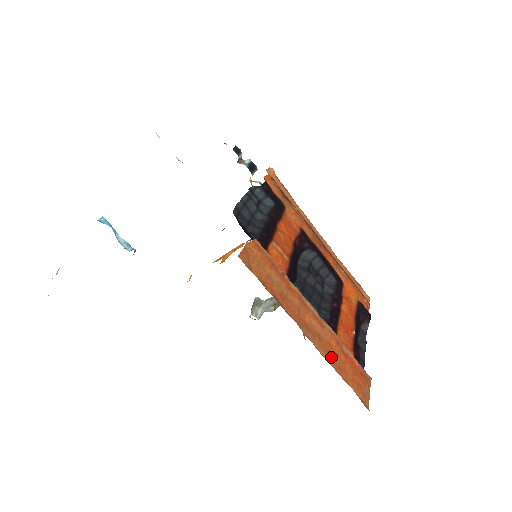
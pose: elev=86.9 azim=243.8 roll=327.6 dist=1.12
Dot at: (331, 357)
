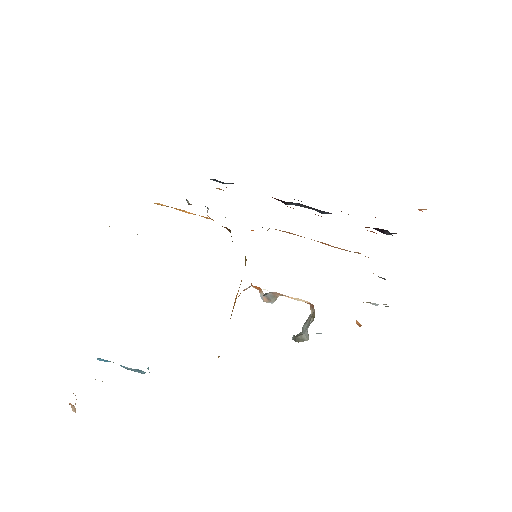
Dot at: occluded
